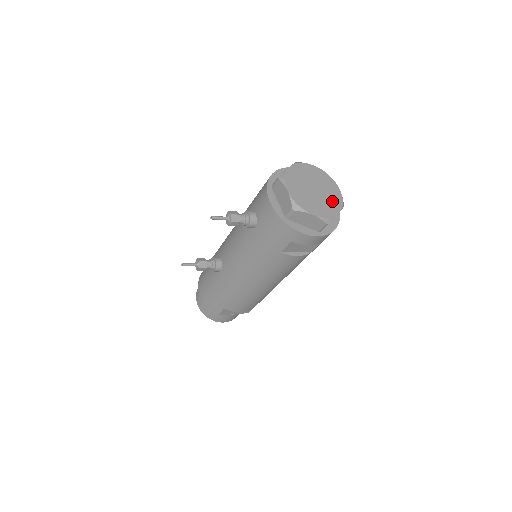
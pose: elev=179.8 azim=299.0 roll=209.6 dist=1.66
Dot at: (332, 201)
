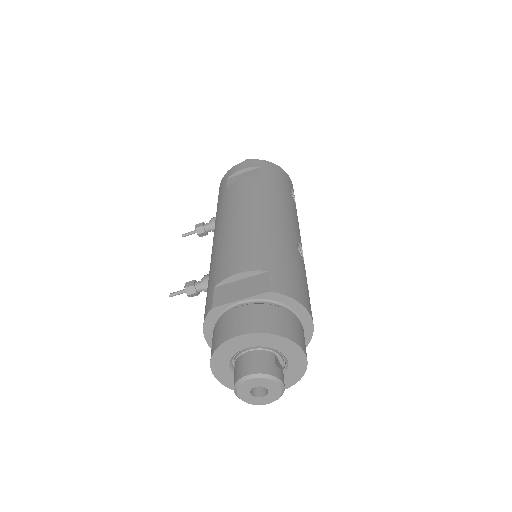
Dot at: occluded
